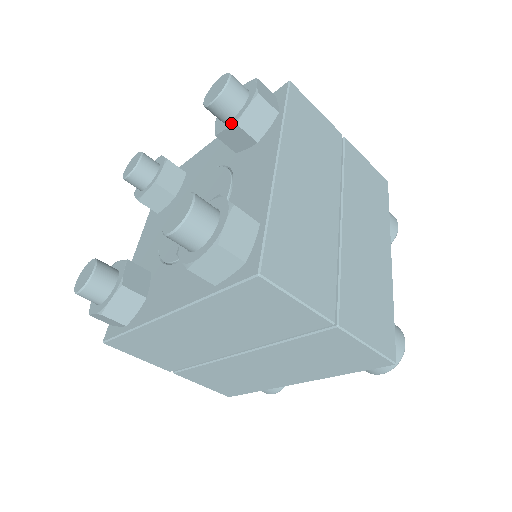
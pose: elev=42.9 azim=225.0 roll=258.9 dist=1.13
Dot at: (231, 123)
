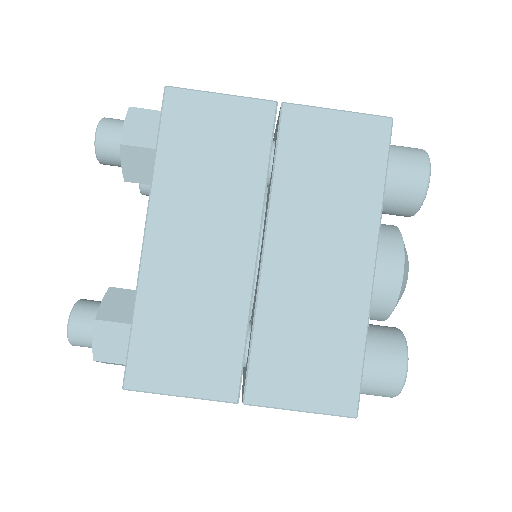
Dot at: occluded
